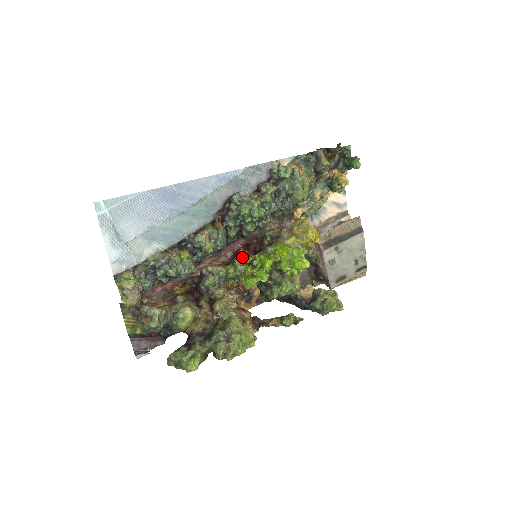
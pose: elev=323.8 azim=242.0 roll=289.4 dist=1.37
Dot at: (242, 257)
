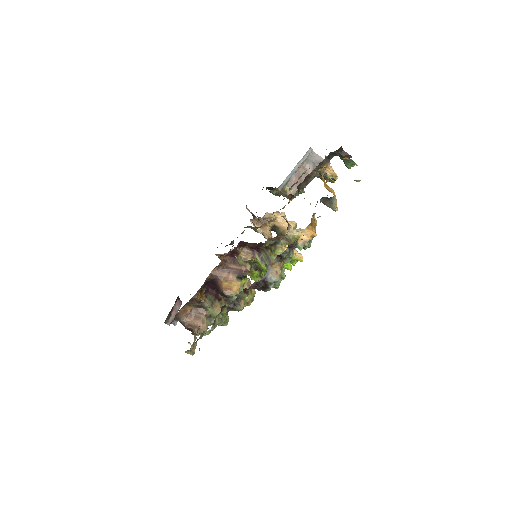
Dot at: (246, 262)
